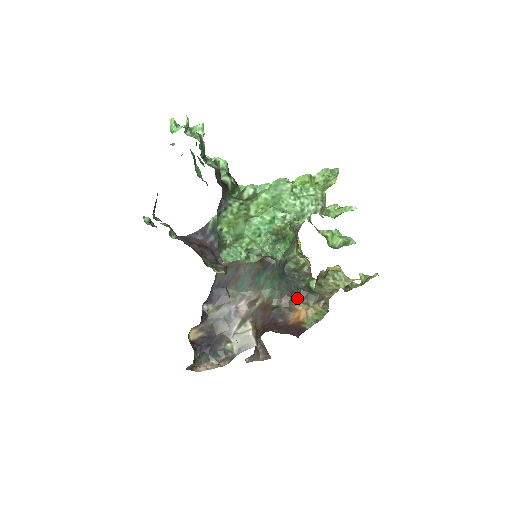
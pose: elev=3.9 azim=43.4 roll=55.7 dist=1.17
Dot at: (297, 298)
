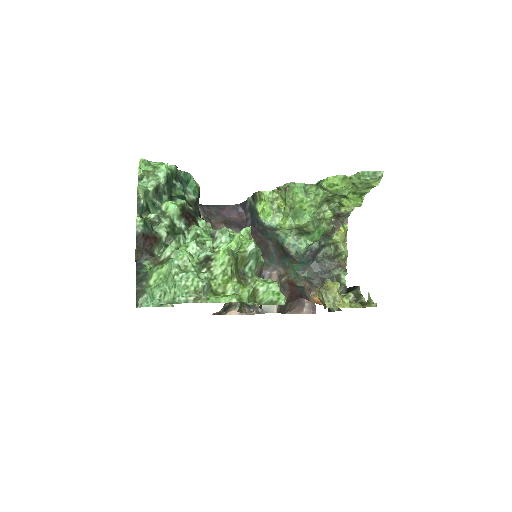
Dot at: occluded
